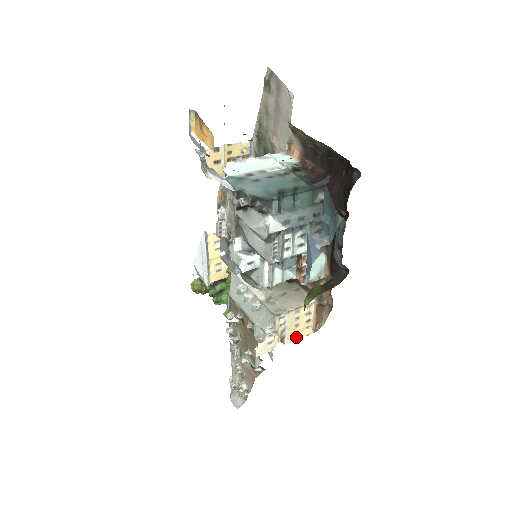
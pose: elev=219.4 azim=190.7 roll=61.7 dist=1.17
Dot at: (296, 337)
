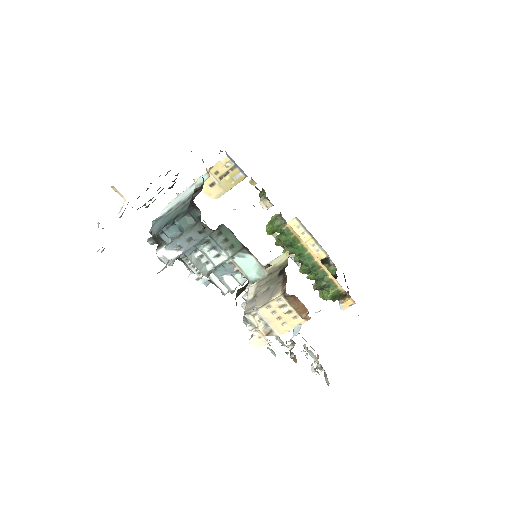
Dot at: (287, 328)
